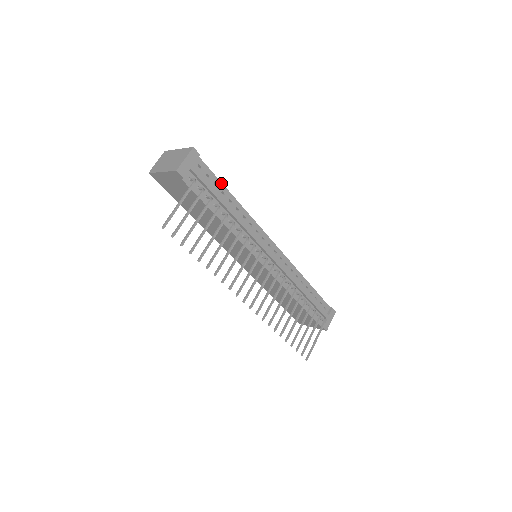
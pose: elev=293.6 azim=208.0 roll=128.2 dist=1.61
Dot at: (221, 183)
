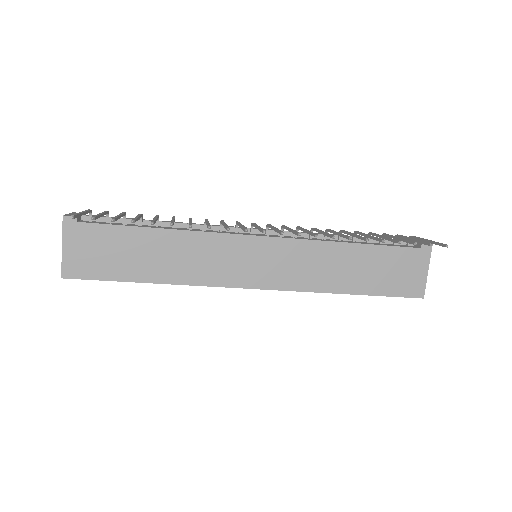
Dot at: occluded
